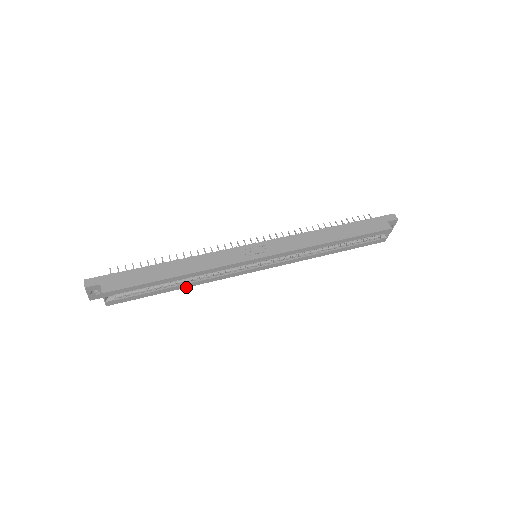
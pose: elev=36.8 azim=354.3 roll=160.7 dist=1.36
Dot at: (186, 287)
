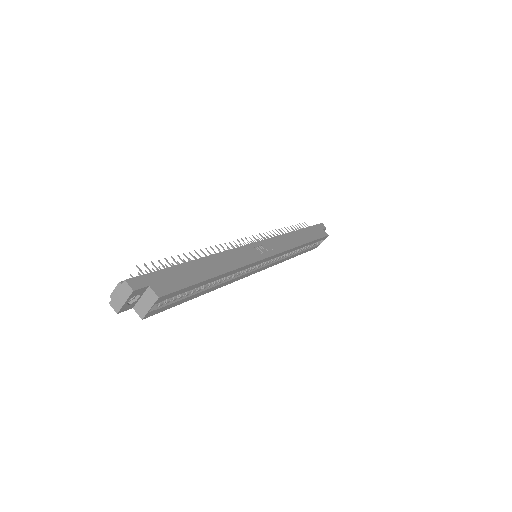
Dot at: (210, 291)
